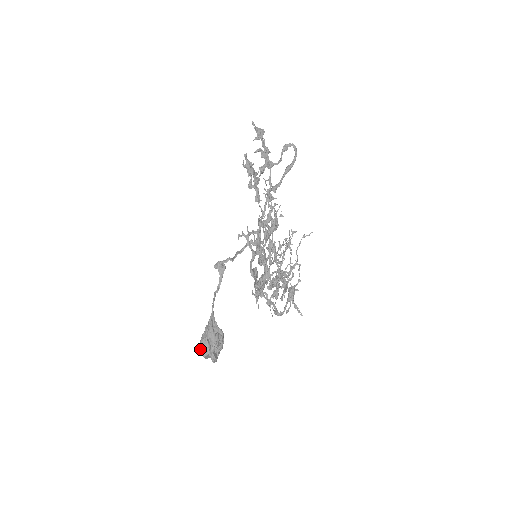
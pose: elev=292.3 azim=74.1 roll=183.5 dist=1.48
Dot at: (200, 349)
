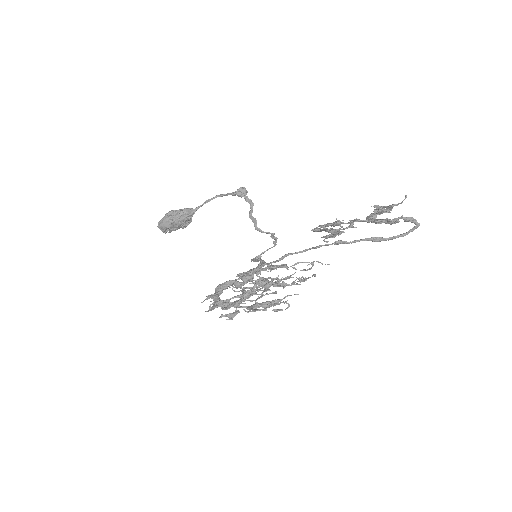
Dot at: (160, 221)
